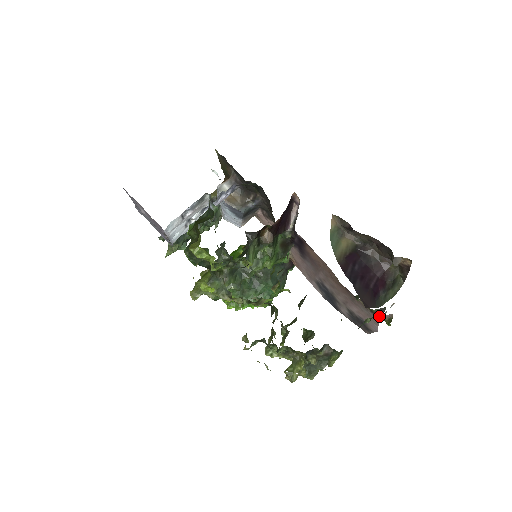
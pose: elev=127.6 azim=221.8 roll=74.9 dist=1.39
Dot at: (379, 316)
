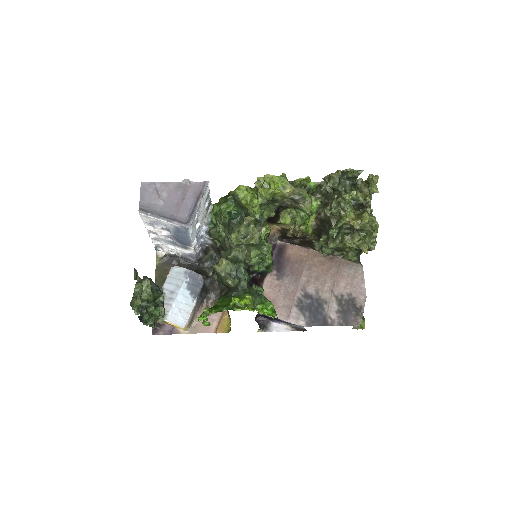
Dot at: (361, 264)
